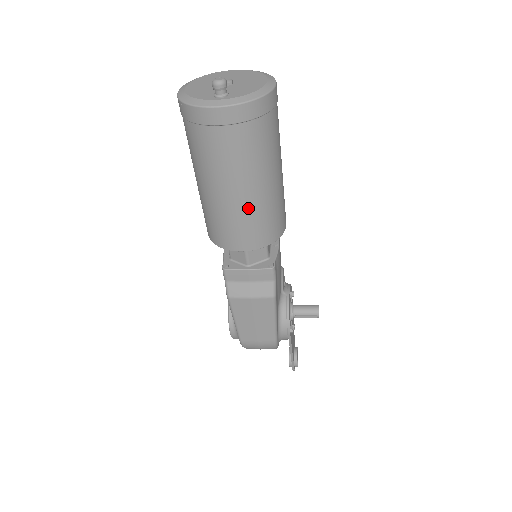
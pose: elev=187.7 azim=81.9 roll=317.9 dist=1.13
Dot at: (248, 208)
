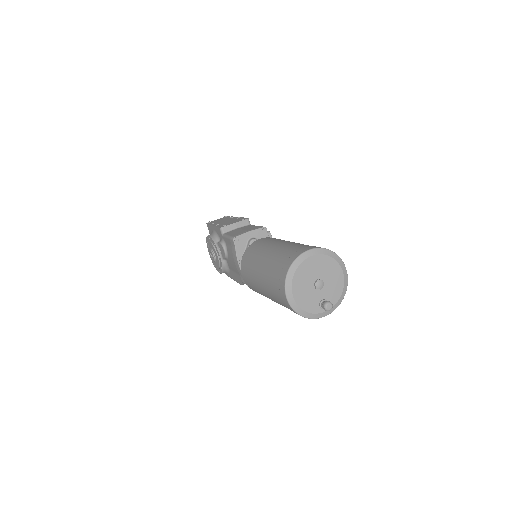
Dot at: occluded
